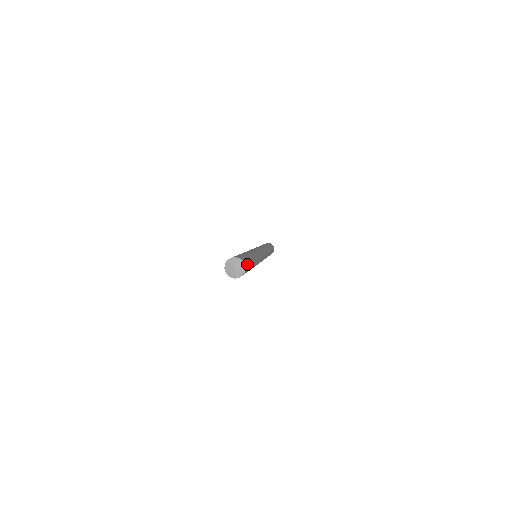
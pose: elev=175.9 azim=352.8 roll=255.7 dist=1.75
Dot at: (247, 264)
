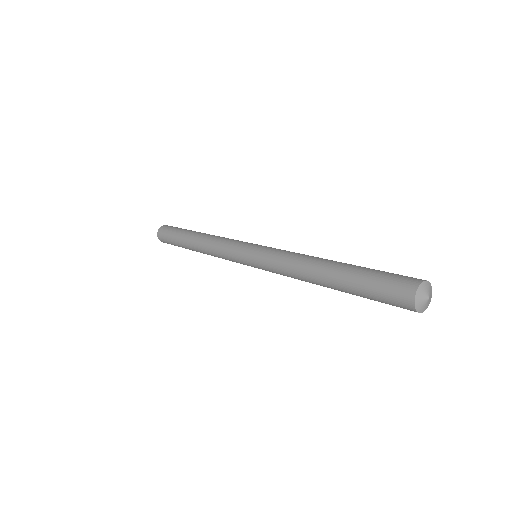
Dot at: (407, 277)
